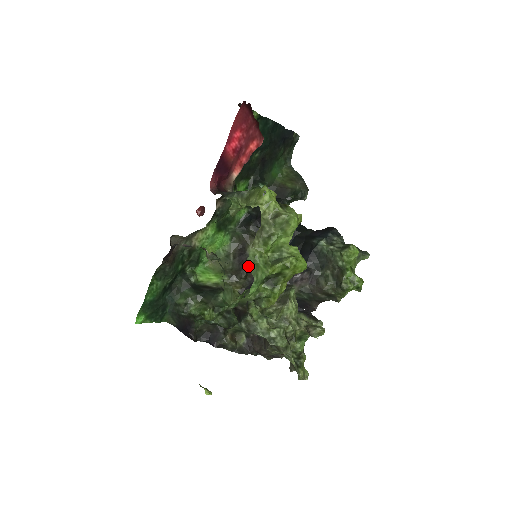
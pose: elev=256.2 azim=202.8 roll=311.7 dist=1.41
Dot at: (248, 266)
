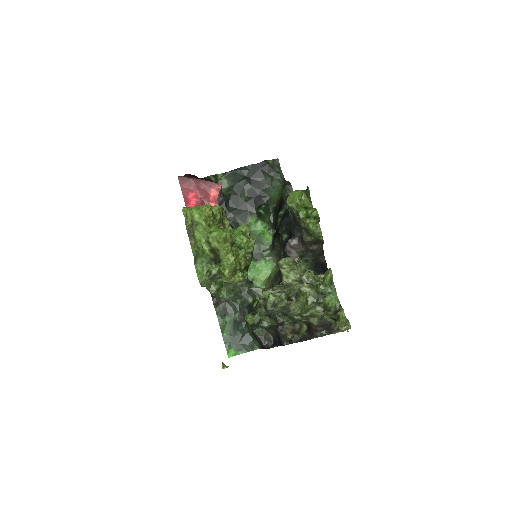
Dot at: occluded
